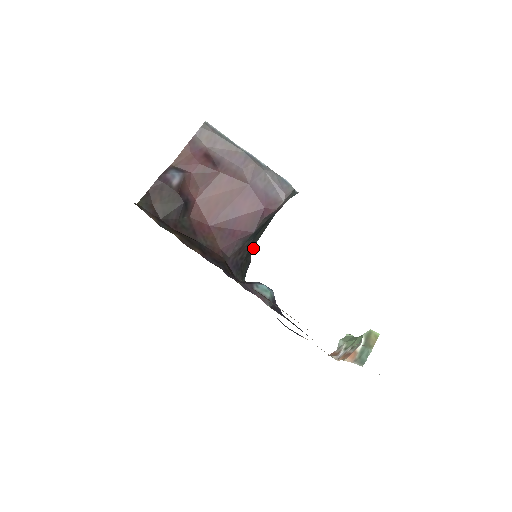
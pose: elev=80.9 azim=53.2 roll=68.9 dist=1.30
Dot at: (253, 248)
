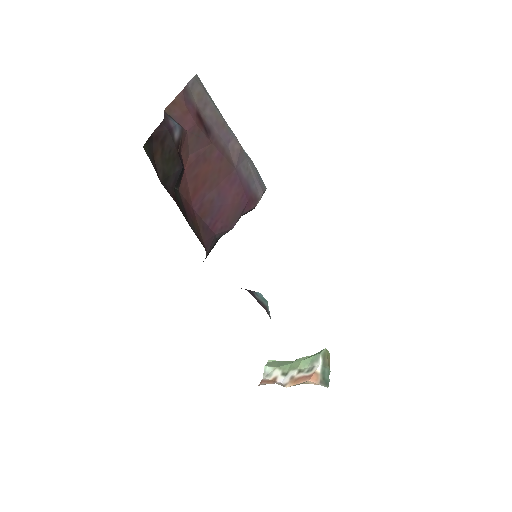
Dot at: occluded
